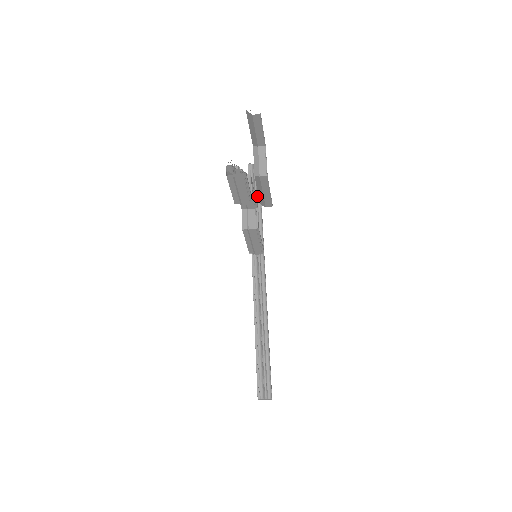
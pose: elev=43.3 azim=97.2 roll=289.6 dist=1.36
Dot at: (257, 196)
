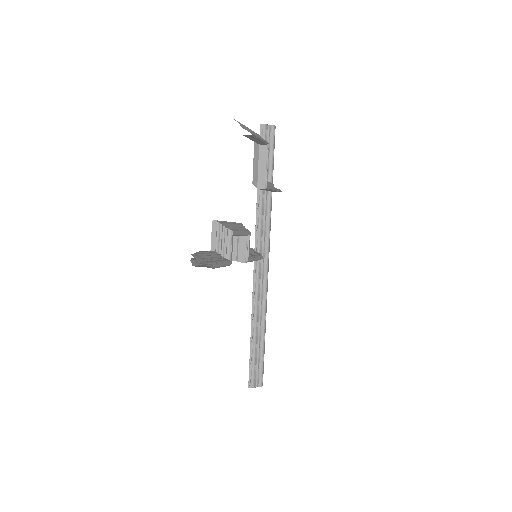
Dot at: (268, 169)
